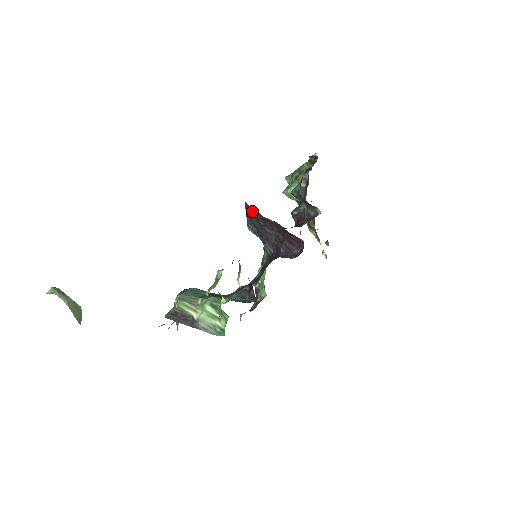
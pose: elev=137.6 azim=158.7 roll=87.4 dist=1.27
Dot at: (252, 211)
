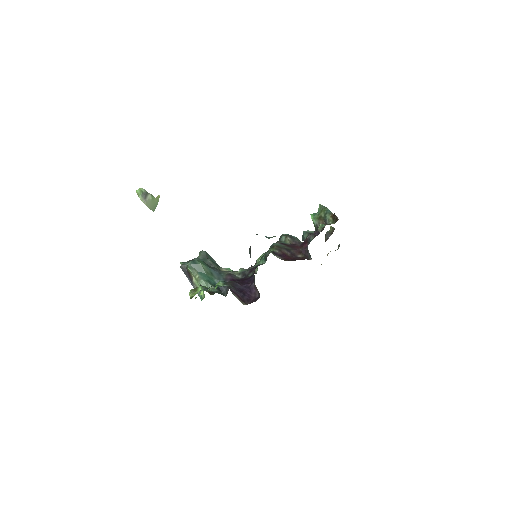
Dot at: occluded
